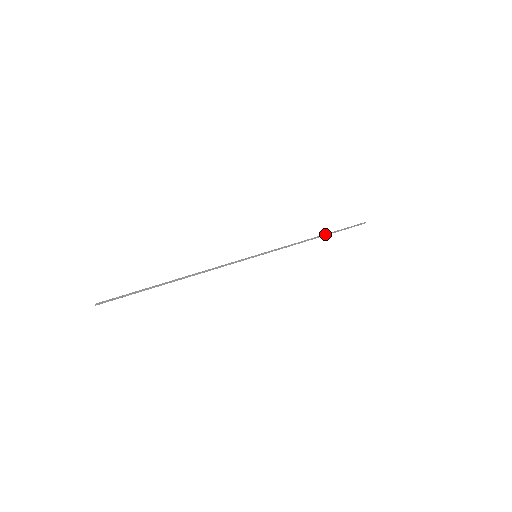
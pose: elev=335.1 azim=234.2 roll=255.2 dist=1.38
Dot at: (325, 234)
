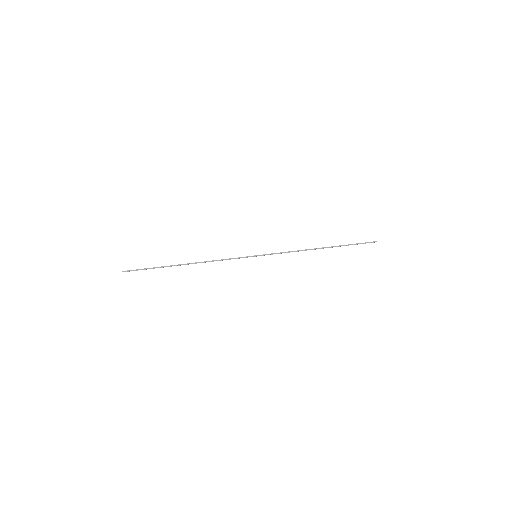
Dot at: (329, 247)
